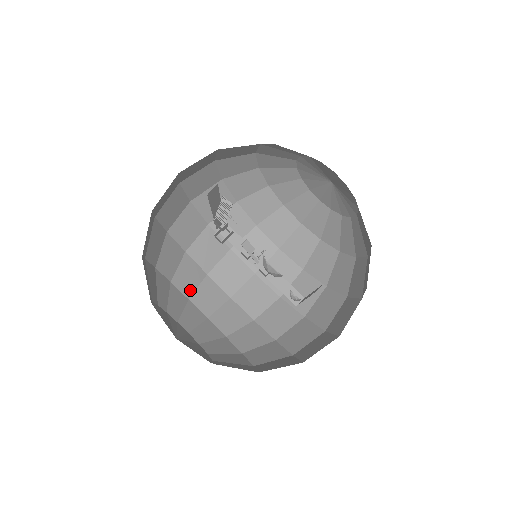
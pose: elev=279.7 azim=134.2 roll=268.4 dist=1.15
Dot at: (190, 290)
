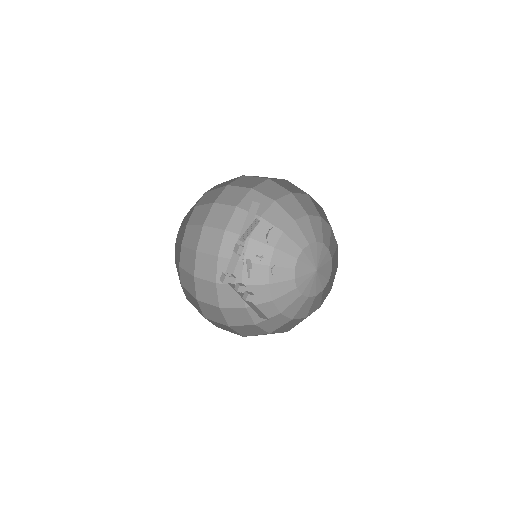
Dot at: (184, 285)
